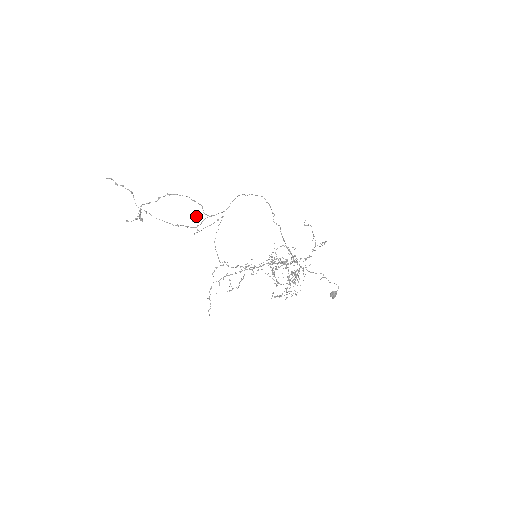
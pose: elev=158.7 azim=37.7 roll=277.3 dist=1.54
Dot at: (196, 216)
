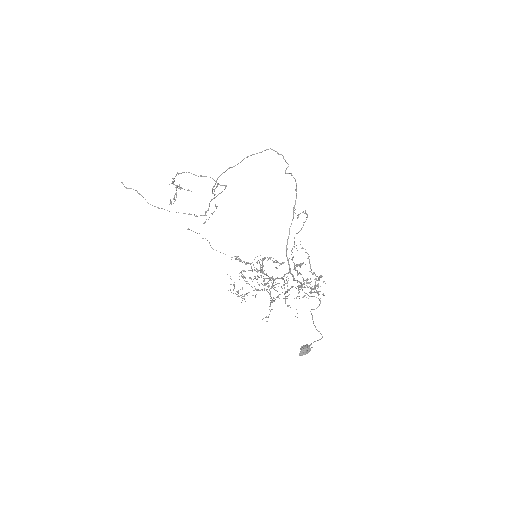
Dot at: (214, 189)
